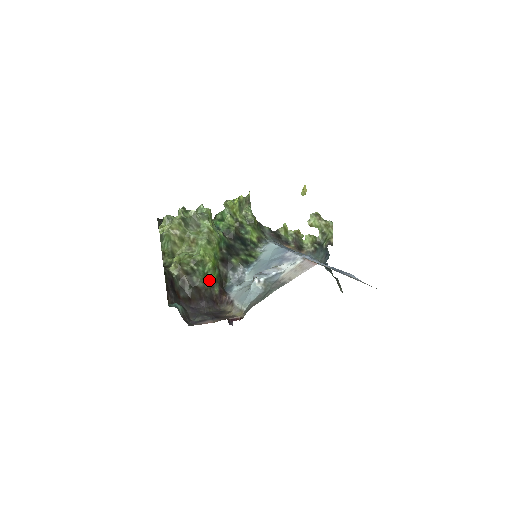
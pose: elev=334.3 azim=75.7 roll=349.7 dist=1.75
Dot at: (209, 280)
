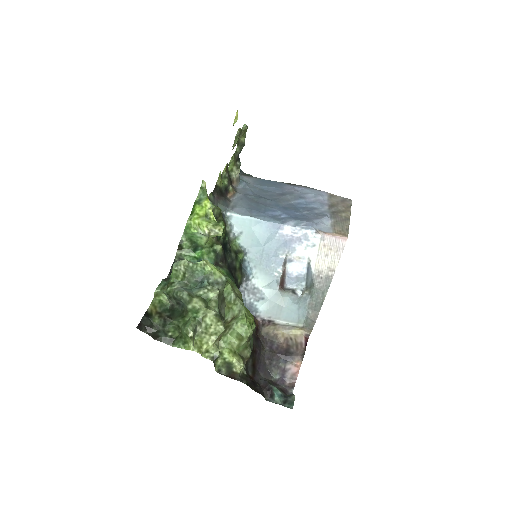
Dot at: occluded
